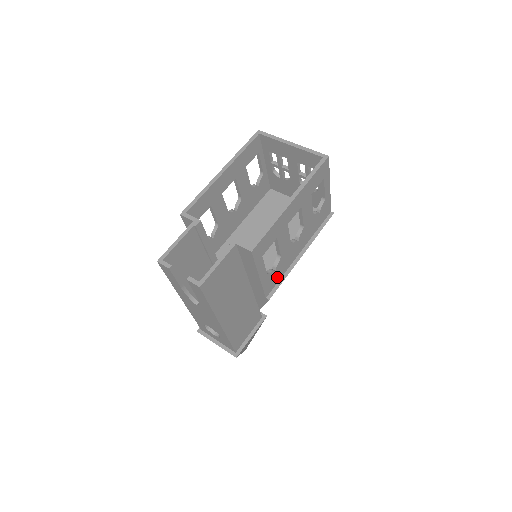
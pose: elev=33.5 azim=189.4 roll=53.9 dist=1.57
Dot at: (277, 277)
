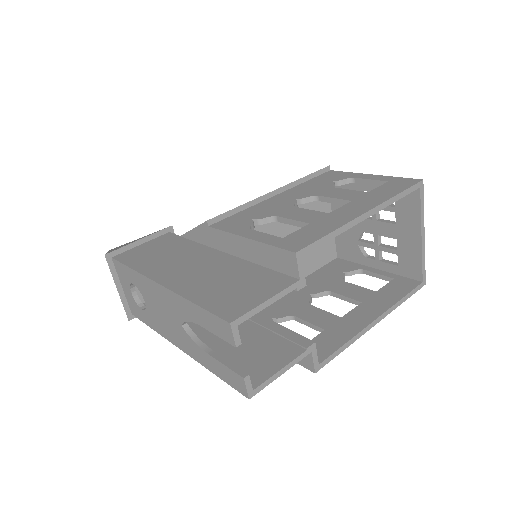
Dot at: occluded
